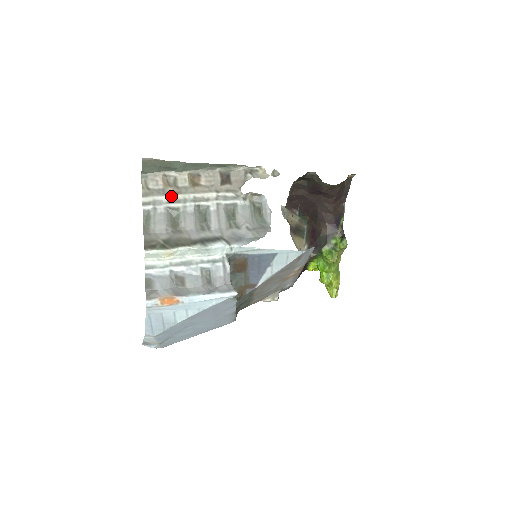
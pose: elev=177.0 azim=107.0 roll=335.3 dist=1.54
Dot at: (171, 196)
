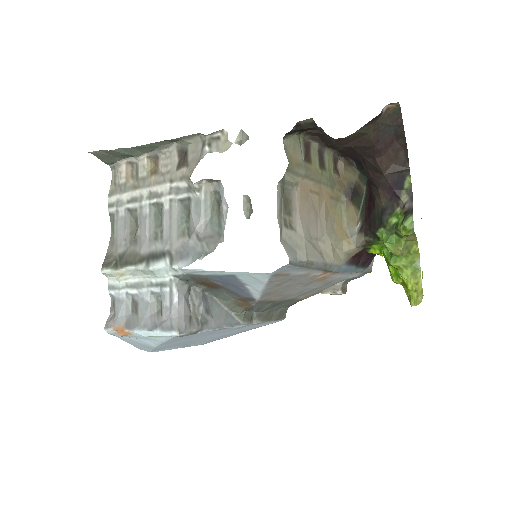
Dot at: (130, 193)
